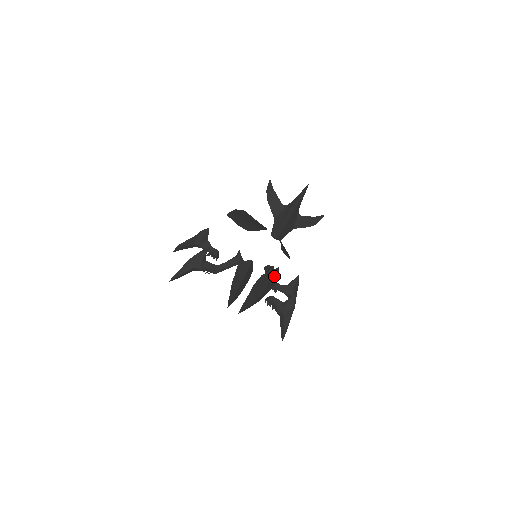
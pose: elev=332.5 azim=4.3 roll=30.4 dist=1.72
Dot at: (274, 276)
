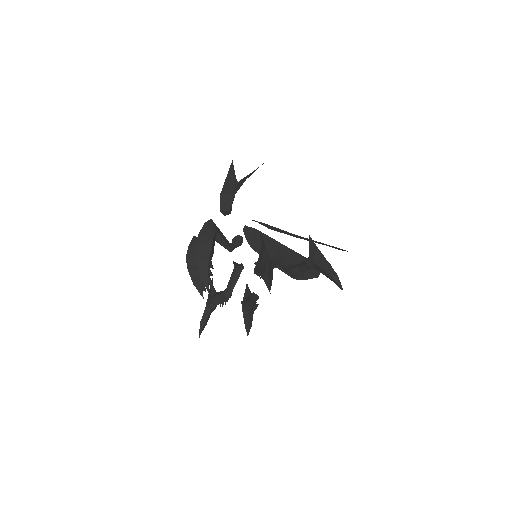
Dot at: (205, 227)
